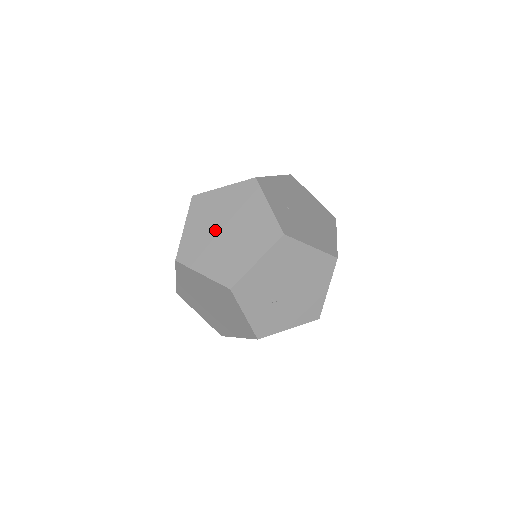
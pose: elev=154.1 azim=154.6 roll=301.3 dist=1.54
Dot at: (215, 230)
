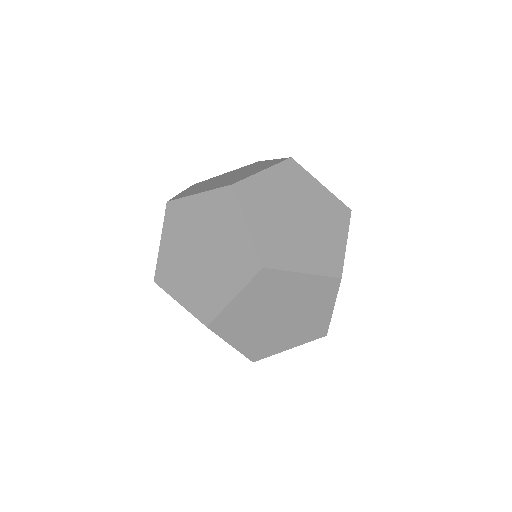
Dot at: (286, 220)
